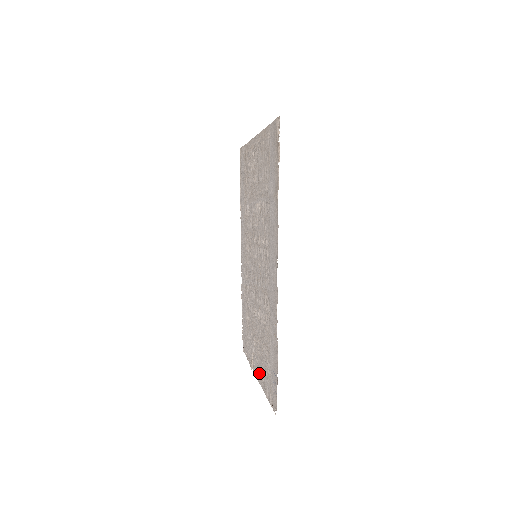
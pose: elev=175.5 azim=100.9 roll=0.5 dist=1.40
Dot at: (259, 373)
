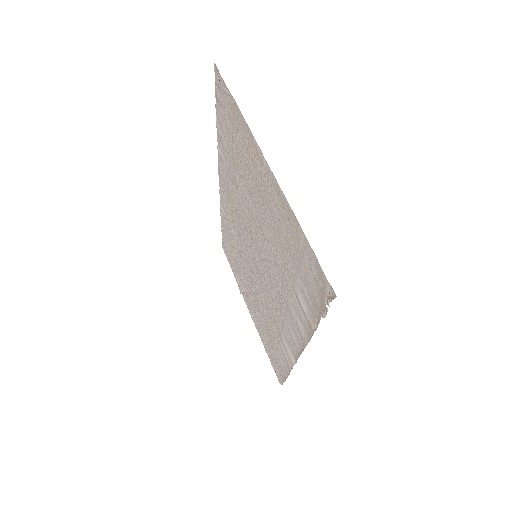
Dot at: (255, 322)
